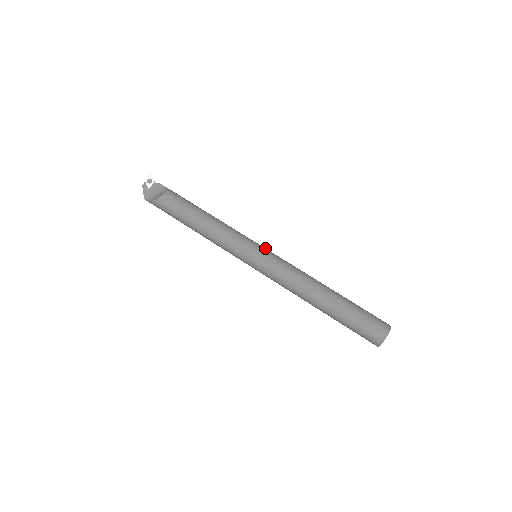
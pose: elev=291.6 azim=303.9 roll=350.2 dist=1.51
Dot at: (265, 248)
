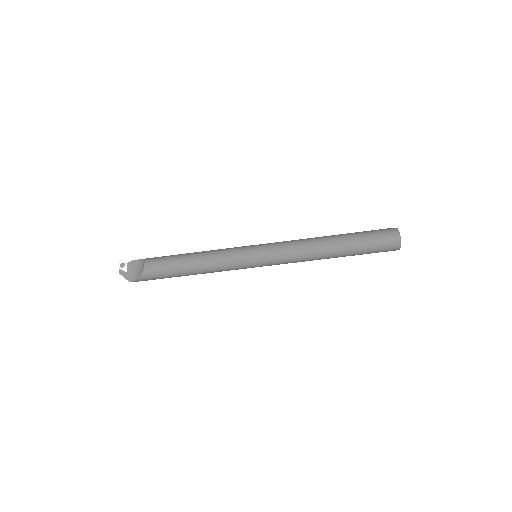
Dot at: occluded
